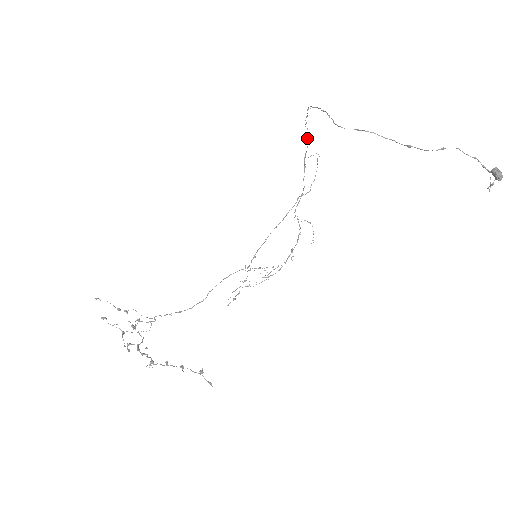
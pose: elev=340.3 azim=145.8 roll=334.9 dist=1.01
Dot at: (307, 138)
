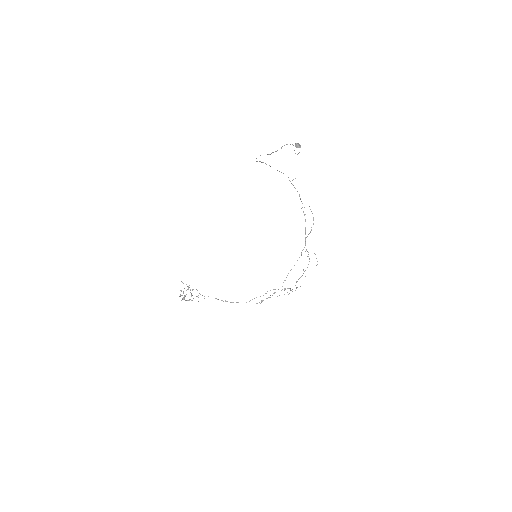
Dot at: (300, 198)
